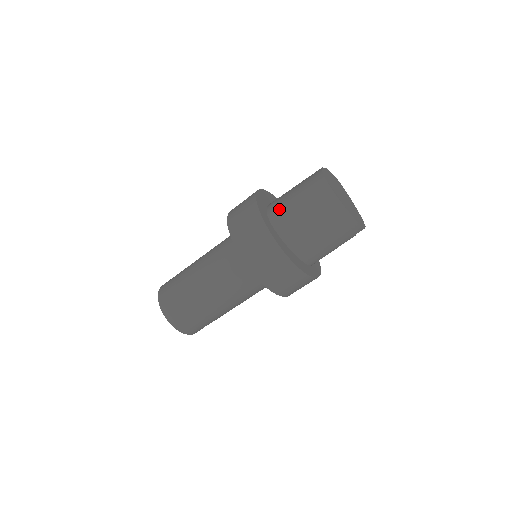
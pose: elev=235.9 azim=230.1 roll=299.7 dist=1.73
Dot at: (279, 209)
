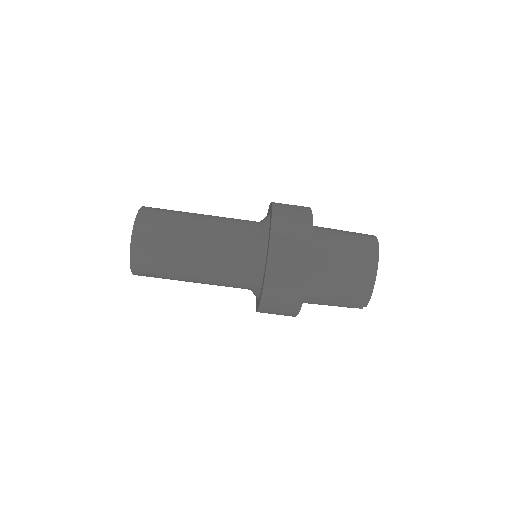
Dot at: (324, 231)
